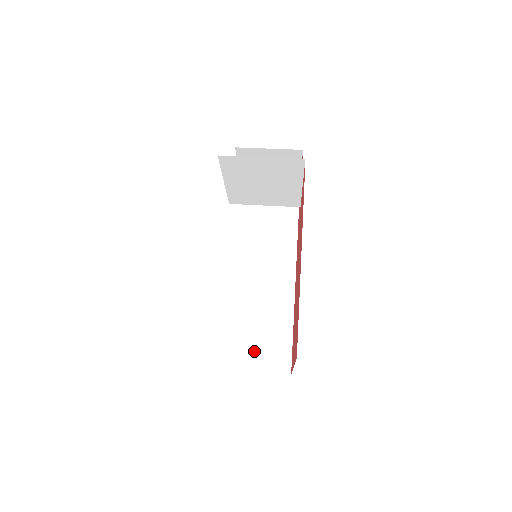
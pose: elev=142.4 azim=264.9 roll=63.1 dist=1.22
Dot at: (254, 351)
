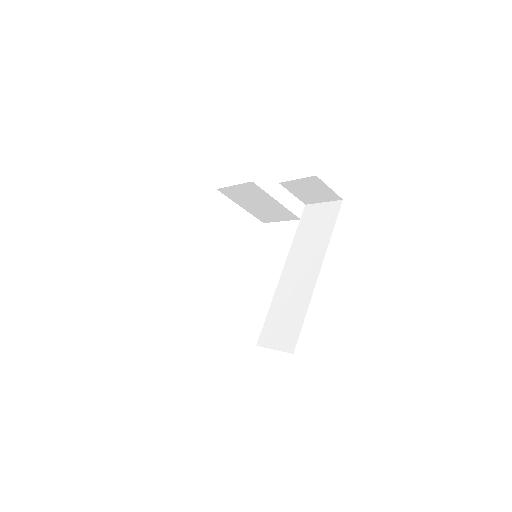
Dot at: (277, 334)
